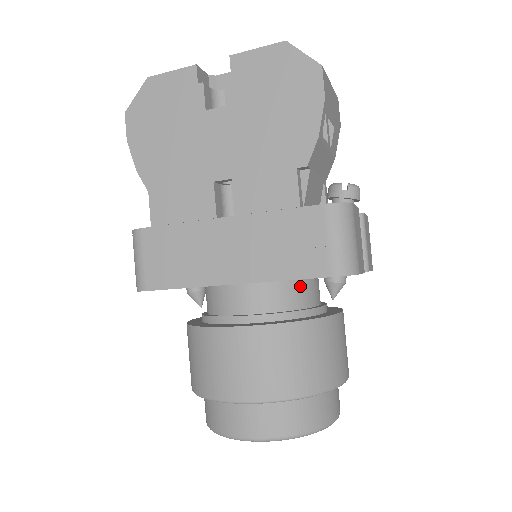
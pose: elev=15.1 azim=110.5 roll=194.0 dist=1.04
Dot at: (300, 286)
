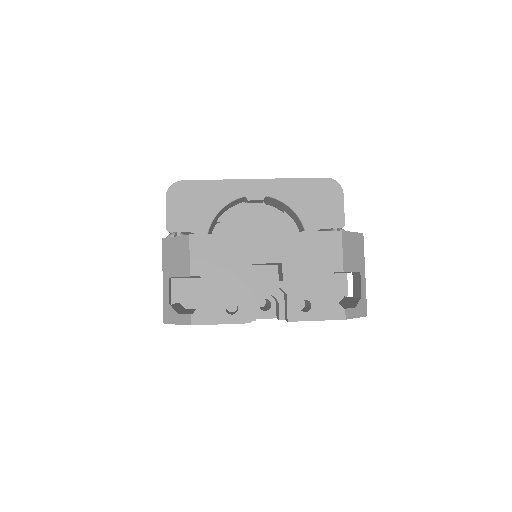
Dot at: occluded
